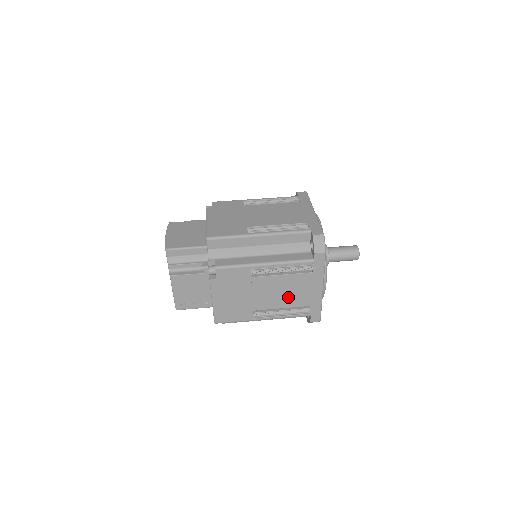
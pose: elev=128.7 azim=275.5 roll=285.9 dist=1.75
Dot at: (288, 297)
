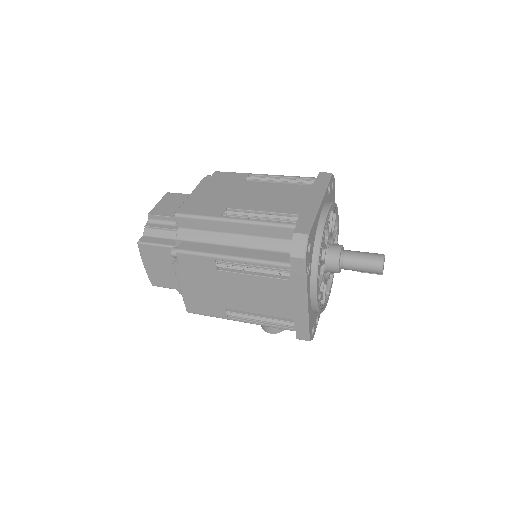
Dot at: (275, 202)
